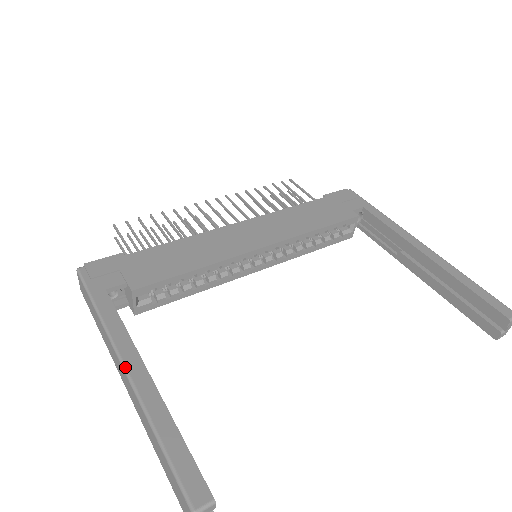
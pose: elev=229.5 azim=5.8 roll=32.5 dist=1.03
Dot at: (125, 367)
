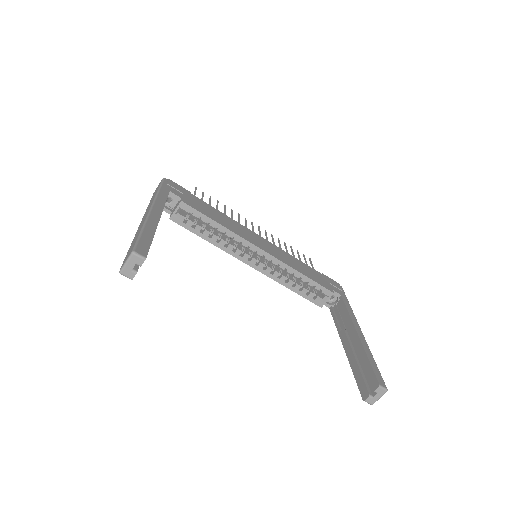
Dot at: (152, 208)
